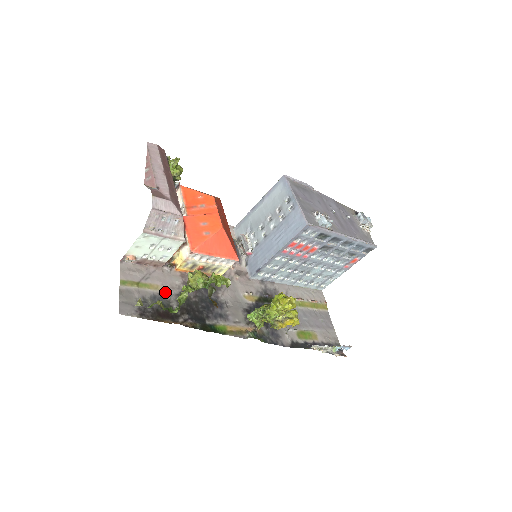
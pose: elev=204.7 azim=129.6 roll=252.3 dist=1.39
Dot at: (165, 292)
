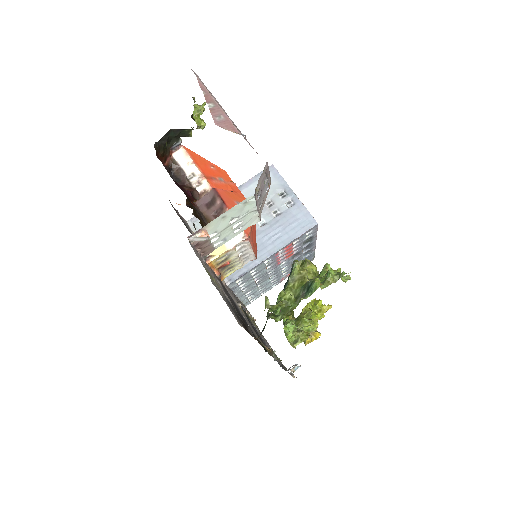
Dot at: (224, 294)
